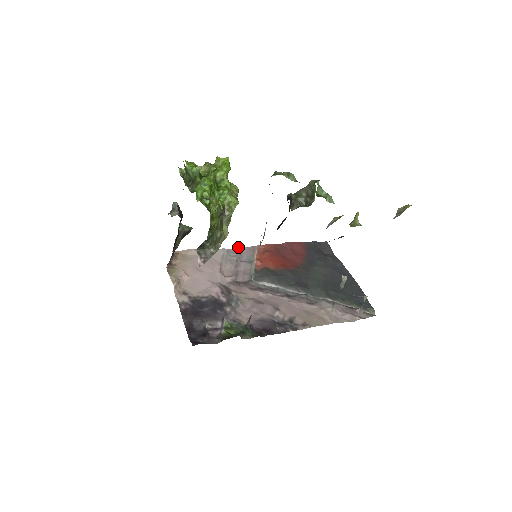
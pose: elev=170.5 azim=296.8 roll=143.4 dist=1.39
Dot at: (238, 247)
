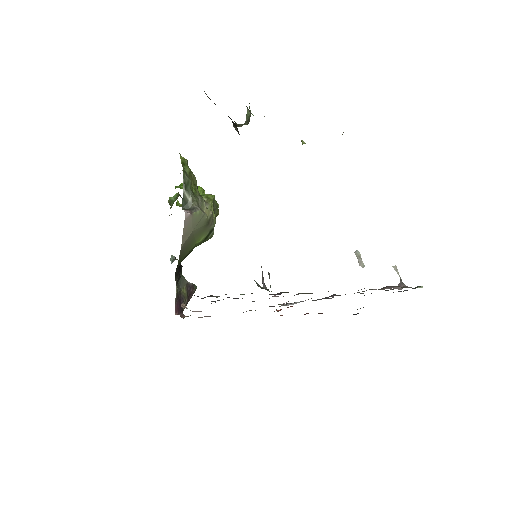
Dot at: occluded
